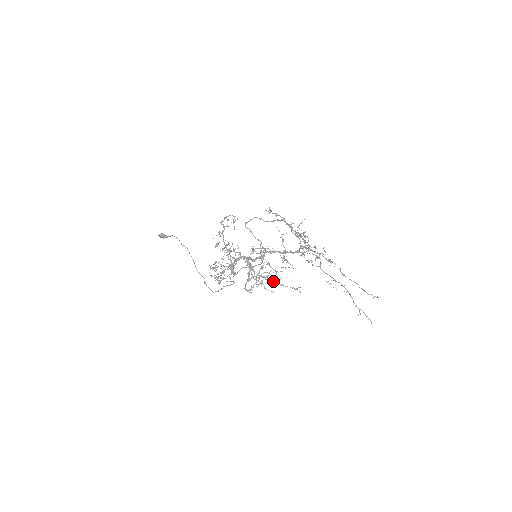
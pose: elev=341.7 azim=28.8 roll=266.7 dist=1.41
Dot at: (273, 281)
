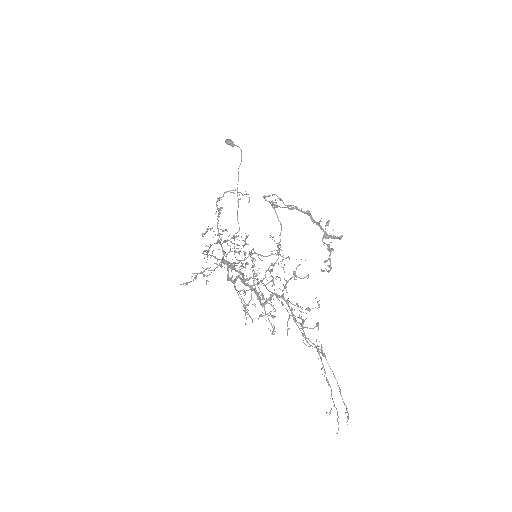
Dot at: occluded
